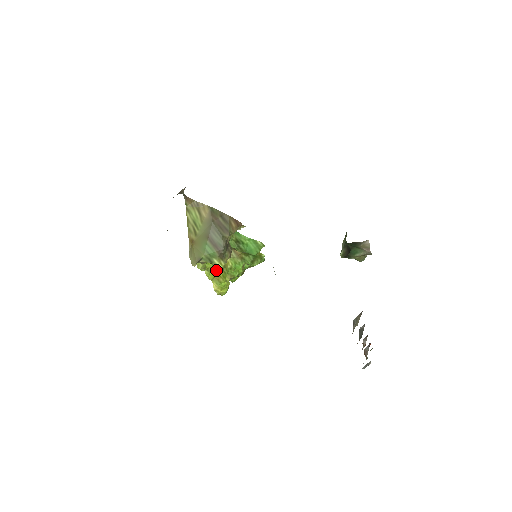
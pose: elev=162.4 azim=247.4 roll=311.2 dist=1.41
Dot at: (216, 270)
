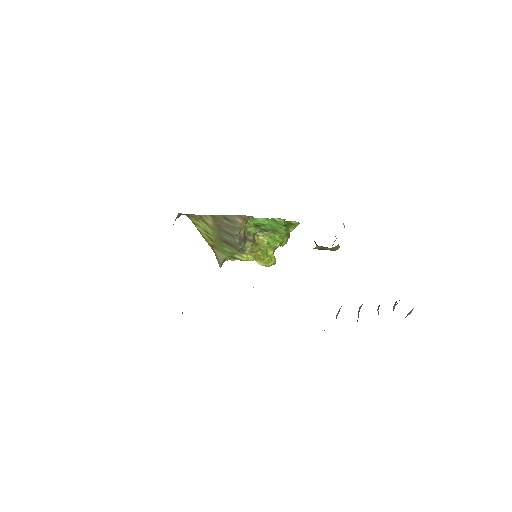
Dot at: (253, 252)
